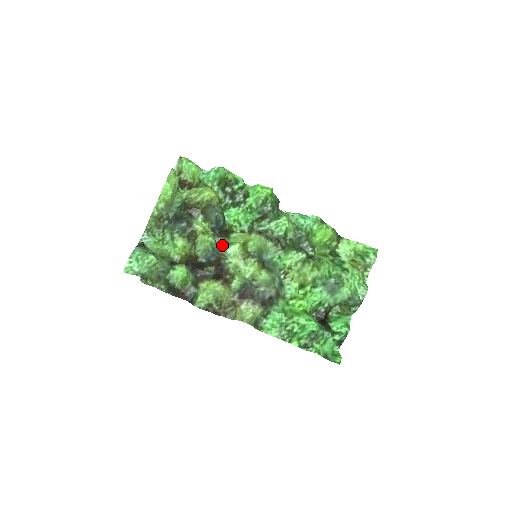
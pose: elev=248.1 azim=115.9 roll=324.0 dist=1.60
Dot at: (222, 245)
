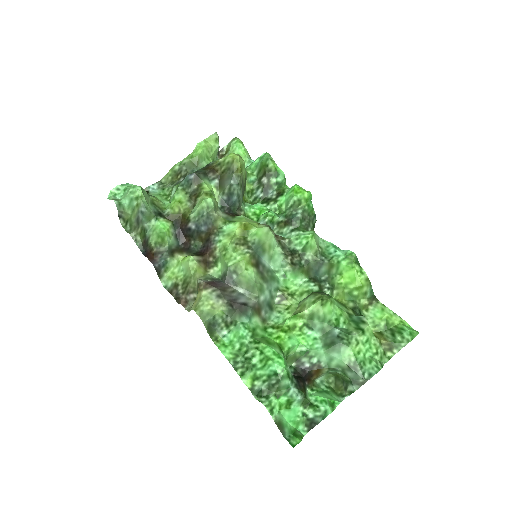
Dot at: (222, 219)
